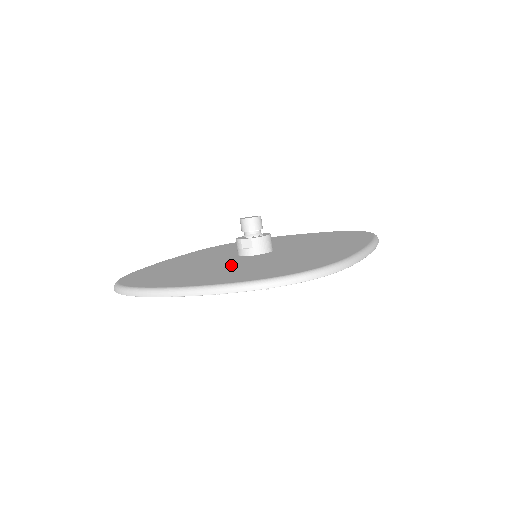
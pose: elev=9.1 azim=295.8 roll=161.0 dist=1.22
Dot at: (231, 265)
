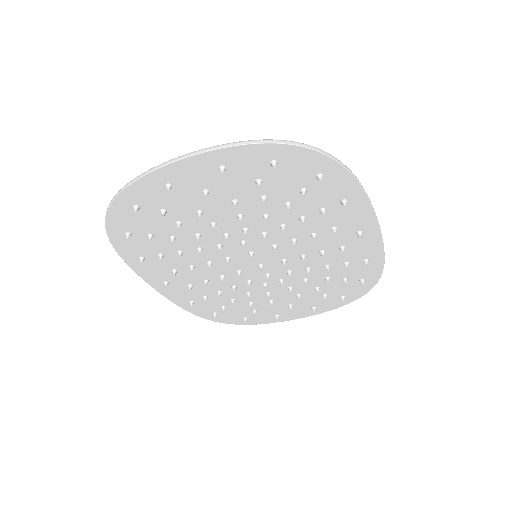
Dot at: occluded
